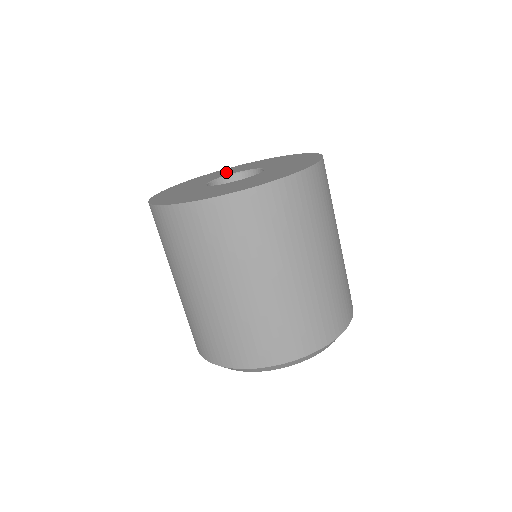
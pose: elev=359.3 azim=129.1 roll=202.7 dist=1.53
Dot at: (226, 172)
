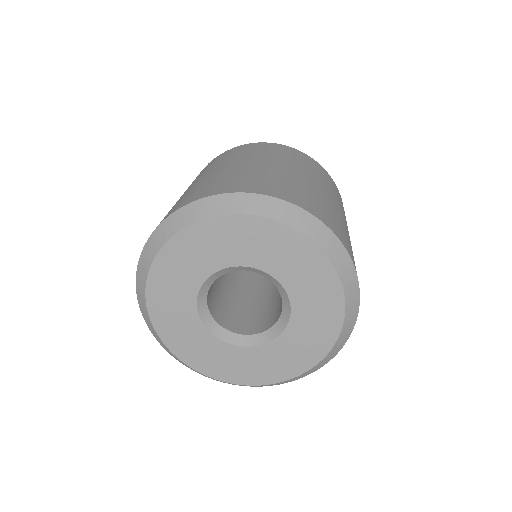
Dot at: occluded
